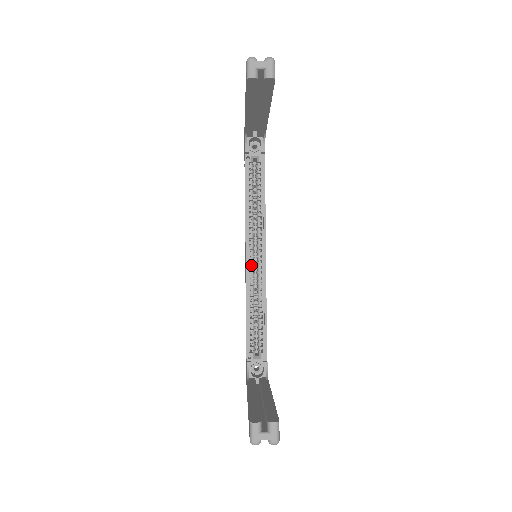
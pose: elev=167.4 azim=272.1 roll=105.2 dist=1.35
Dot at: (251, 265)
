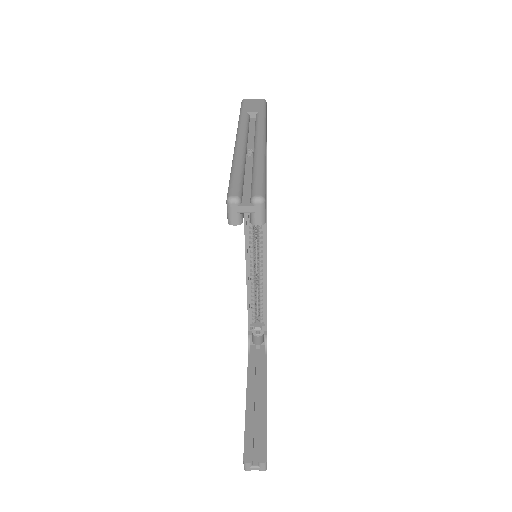
Dot at: (251, 259)
